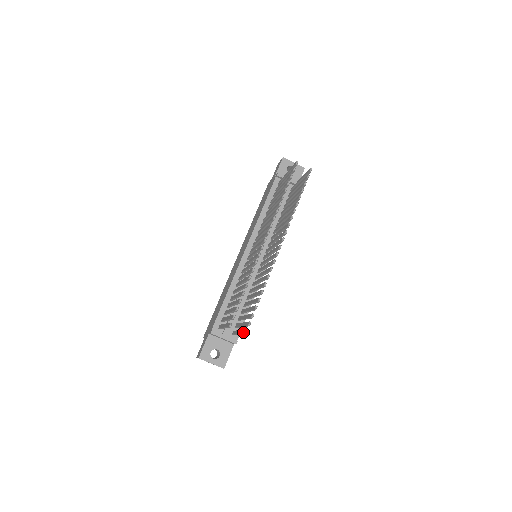
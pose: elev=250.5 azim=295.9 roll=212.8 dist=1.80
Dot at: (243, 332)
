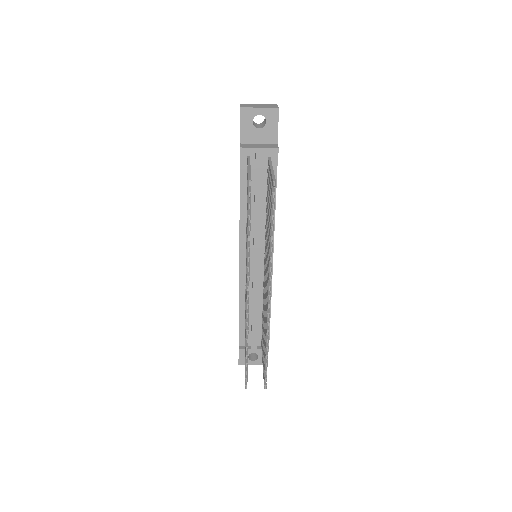
Dot at: occluded
